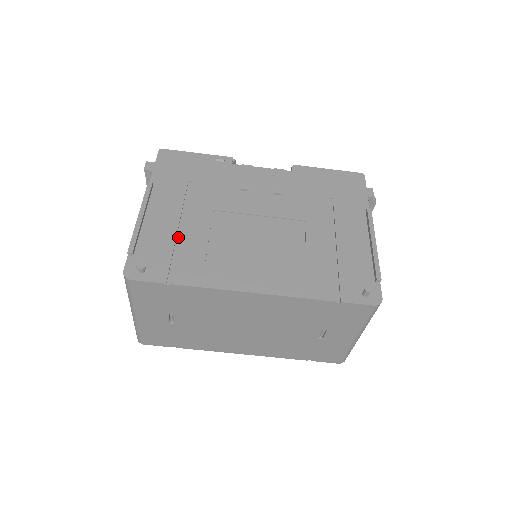
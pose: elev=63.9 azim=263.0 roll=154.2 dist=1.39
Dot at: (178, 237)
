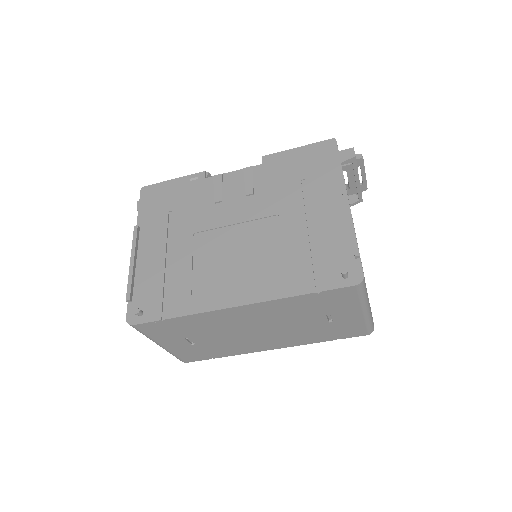
Dot at: (166, 271)
